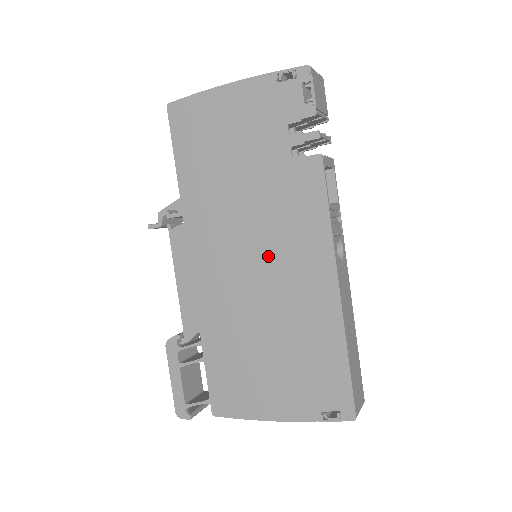
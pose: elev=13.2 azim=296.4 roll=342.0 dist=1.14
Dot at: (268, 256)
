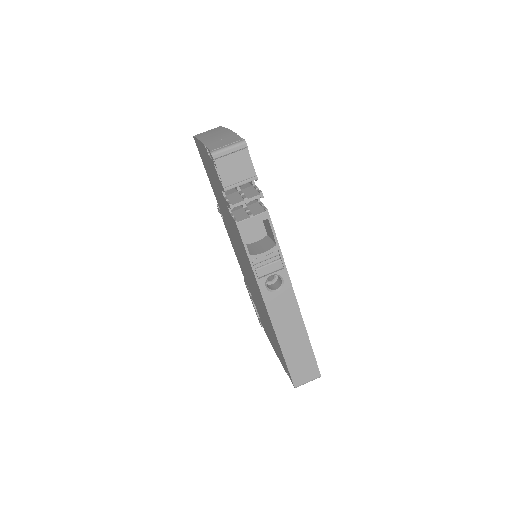
Dot at: (246, 267)
